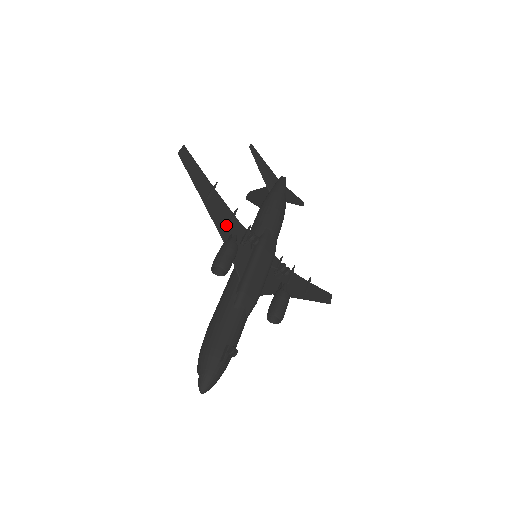
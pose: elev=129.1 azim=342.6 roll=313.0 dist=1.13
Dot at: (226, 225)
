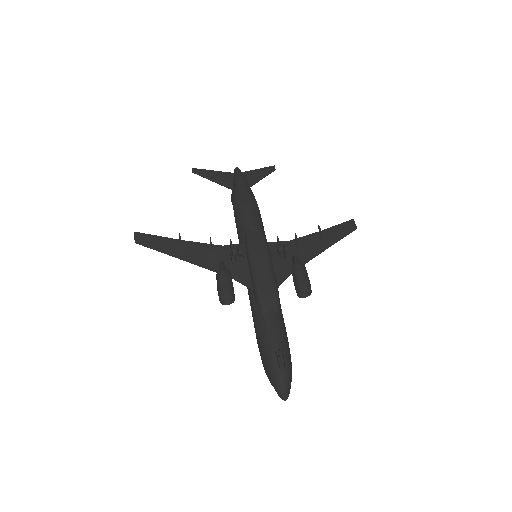
Dot at: (211, 259)
